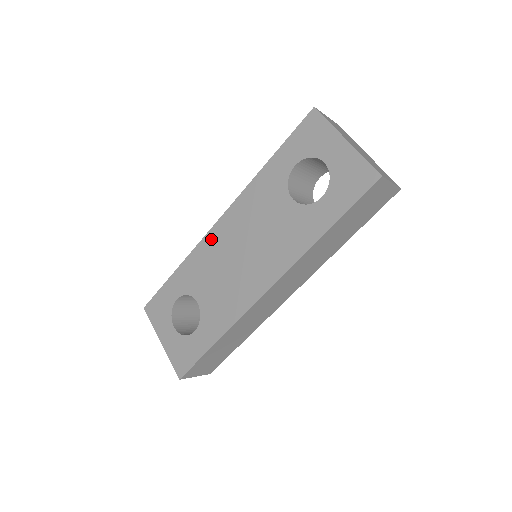
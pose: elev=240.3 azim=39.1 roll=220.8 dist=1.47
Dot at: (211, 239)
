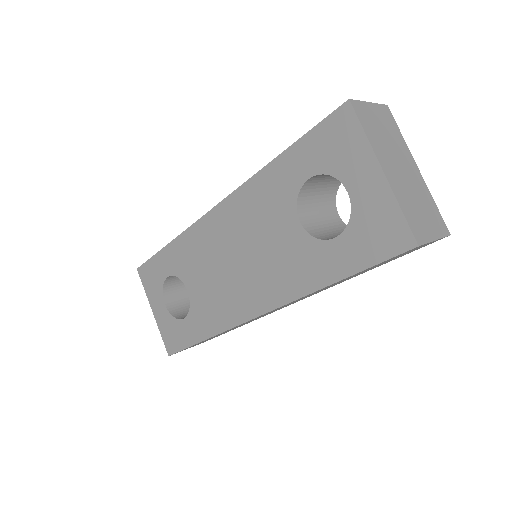
Dot at: (204, 227)
